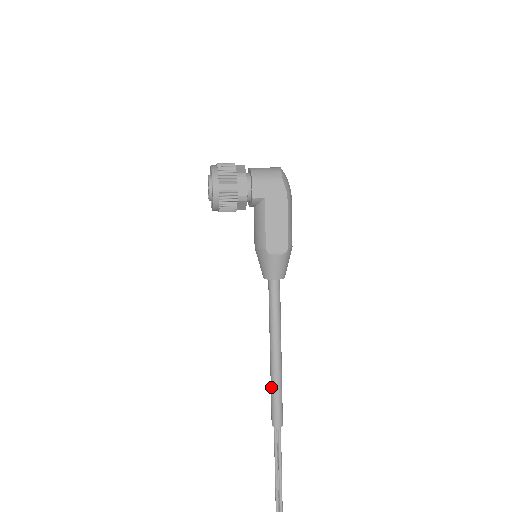
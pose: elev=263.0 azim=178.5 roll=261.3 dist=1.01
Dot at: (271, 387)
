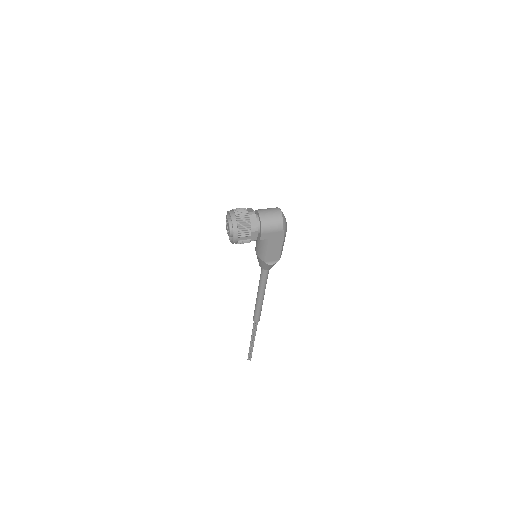
Dot at: (256, 308)
